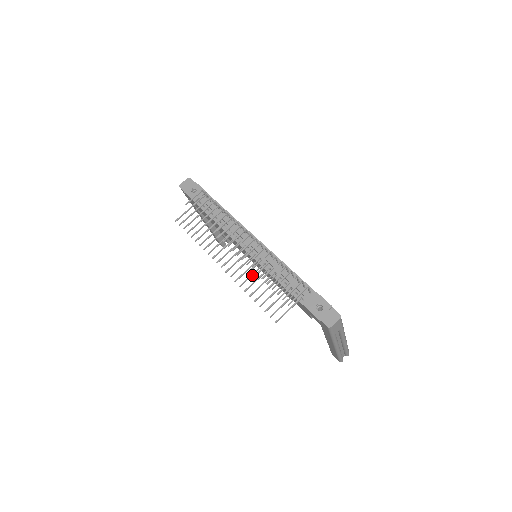
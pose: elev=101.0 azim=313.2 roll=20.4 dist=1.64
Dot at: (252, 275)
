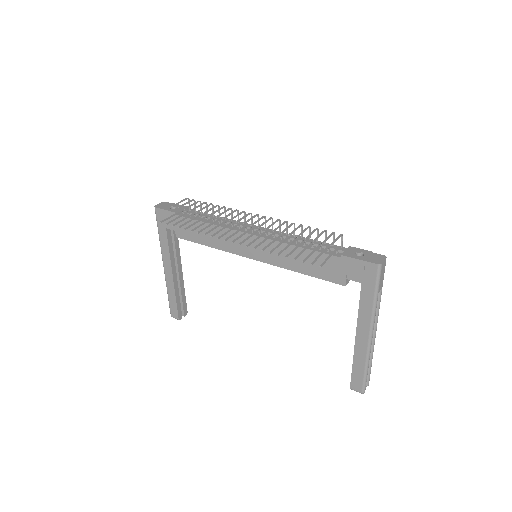
Dot at: occluded
